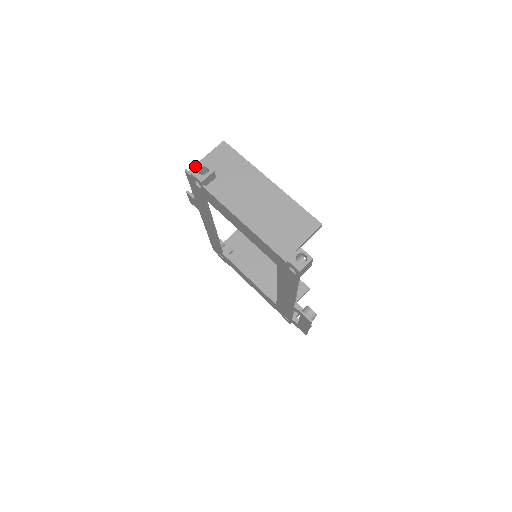
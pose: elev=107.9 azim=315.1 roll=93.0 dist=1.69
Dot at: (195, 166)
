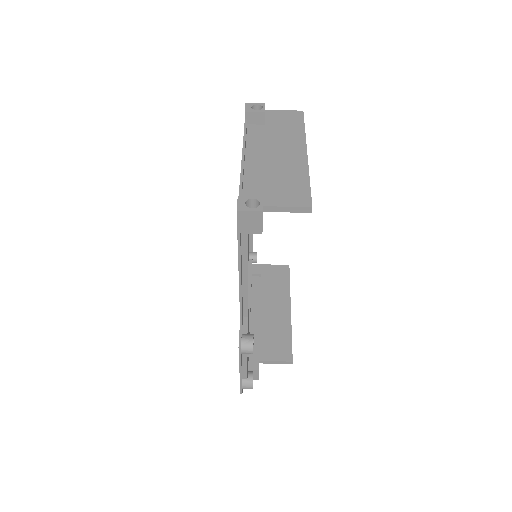
Dot at: occluded
